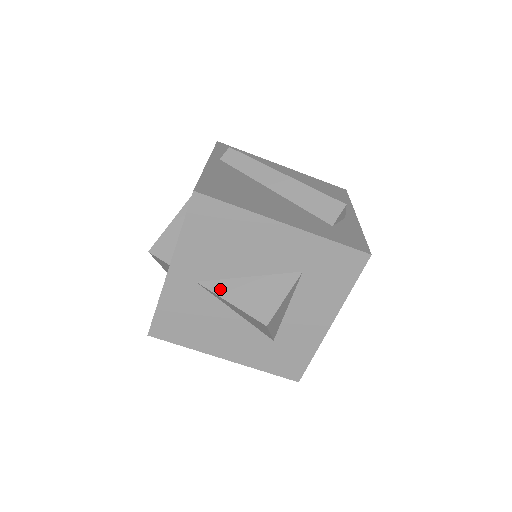
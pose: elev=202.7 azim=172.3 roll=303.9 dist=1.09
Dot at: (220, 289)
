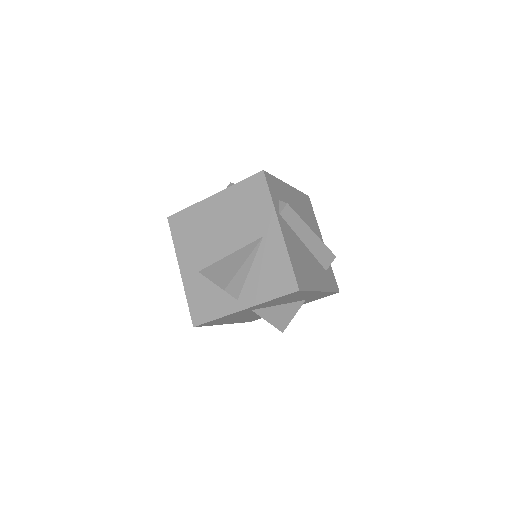
Dot at: (264, 314)
